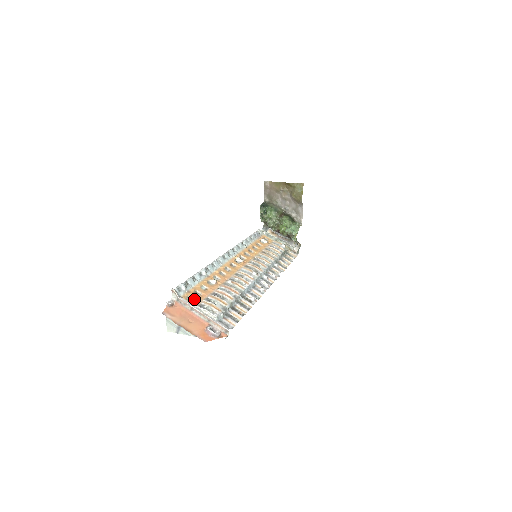
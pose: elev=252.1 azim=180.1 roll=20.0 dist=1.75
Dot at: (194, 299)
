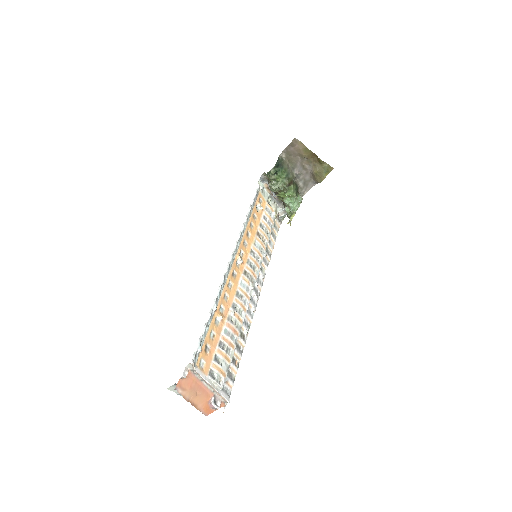
Dot at: (205, 362)
